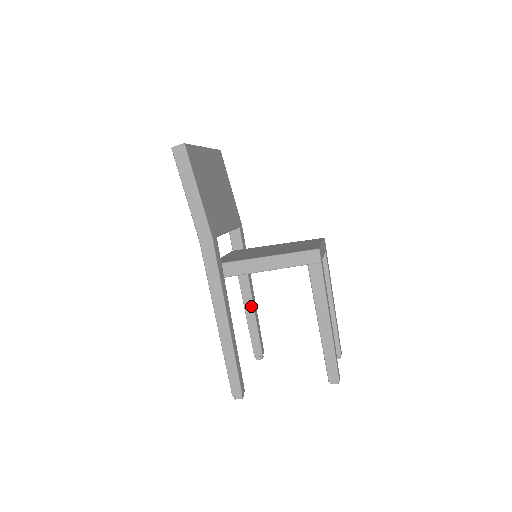
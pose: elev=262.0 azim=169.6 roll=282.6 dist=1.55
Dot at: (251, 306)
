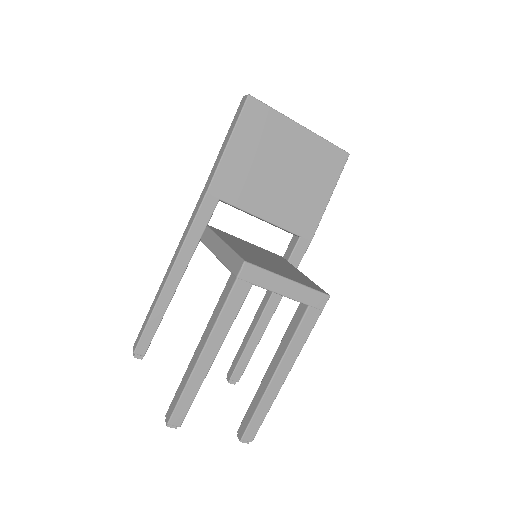
Dot at: (256, 322)
